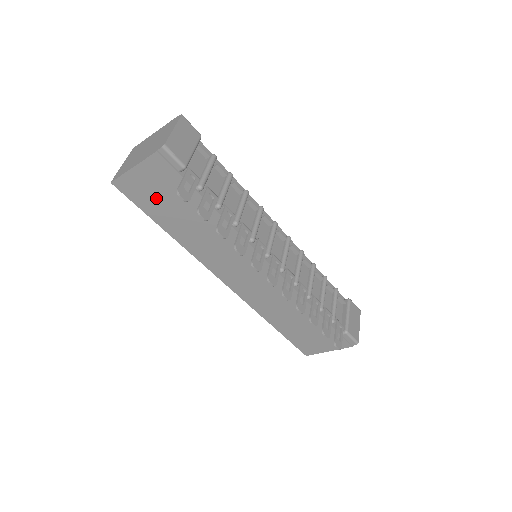
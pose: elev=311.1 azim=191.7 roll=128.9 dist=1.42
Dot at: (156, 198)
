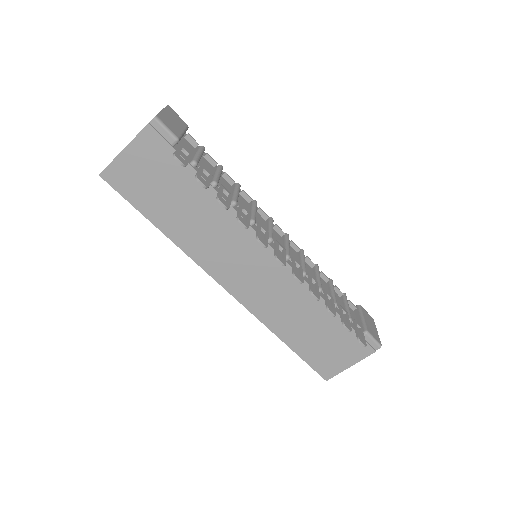
Dot at: (148, 185)
